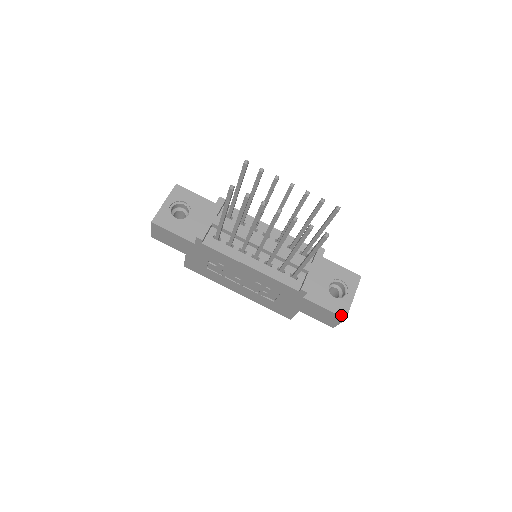
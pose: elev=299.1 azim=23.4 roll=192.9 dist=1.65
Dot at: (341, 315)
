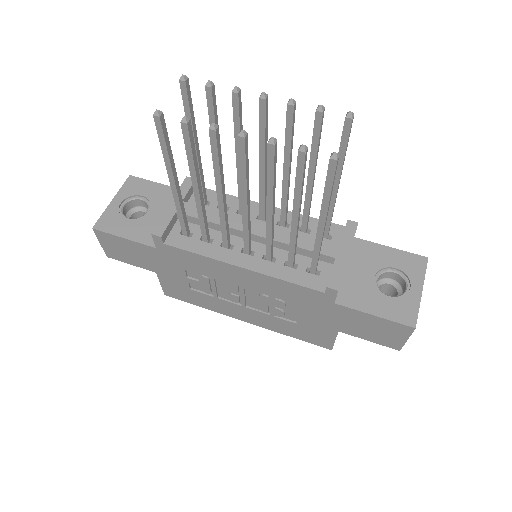
Dot at: (405, 323)
